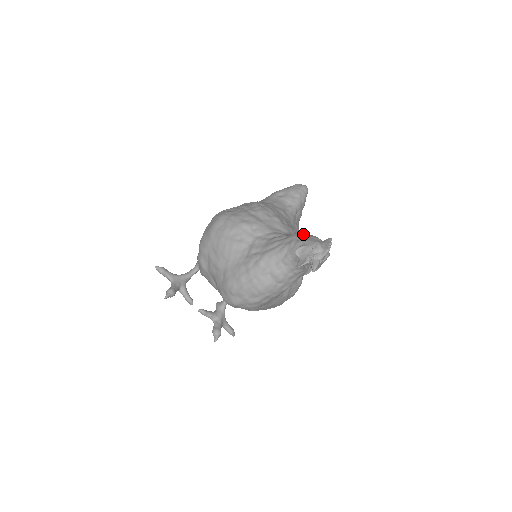
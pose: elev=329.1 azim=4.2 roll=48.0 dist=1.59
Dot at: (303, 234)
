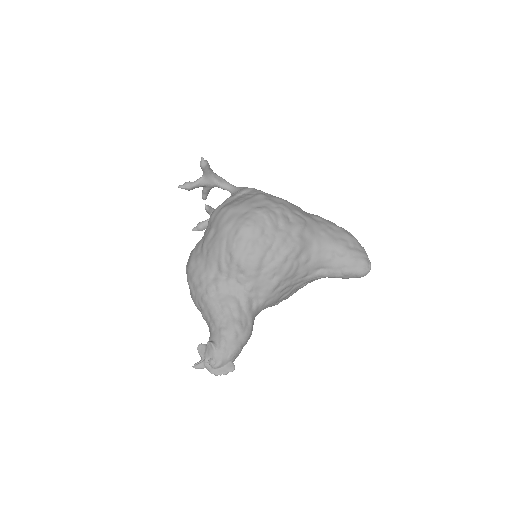
Dot at: (241, 335)
